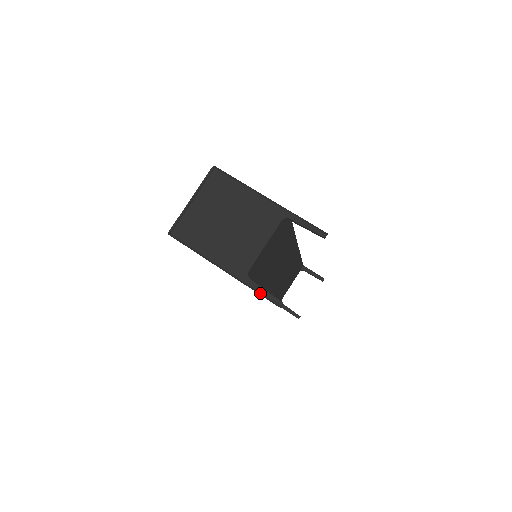
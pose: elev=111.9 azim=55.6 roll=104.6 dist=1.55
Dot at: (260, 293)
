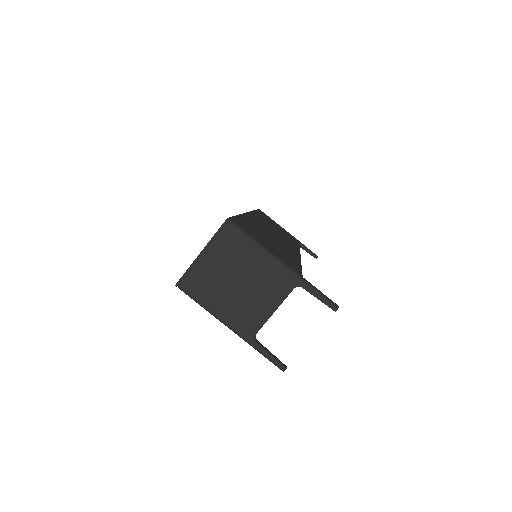
Dot at: (265, 357)
